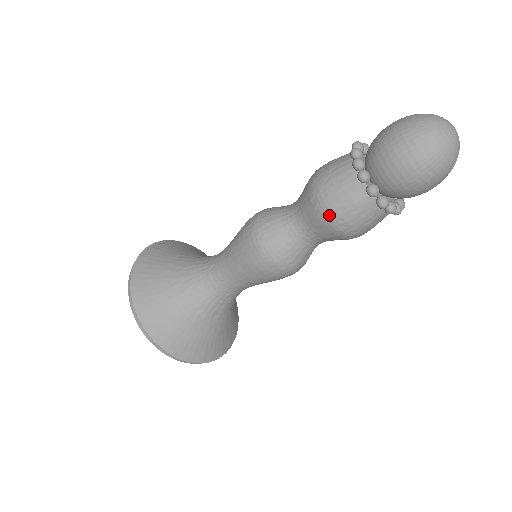
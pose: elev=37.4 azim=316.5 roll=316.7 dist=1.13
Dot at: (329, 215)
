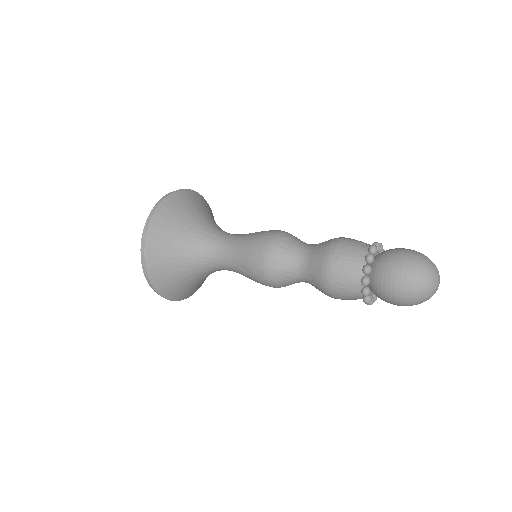
Dot at: (328, 286)
